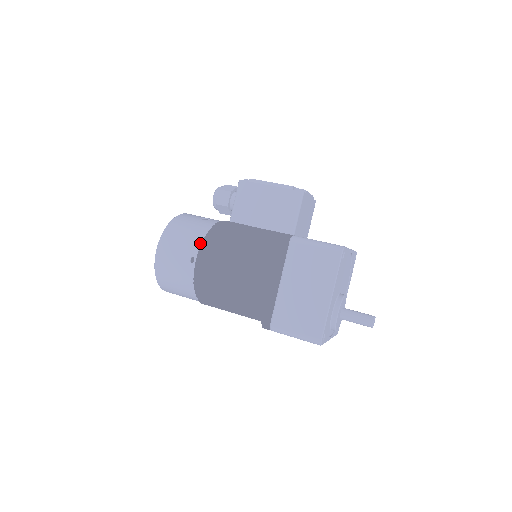
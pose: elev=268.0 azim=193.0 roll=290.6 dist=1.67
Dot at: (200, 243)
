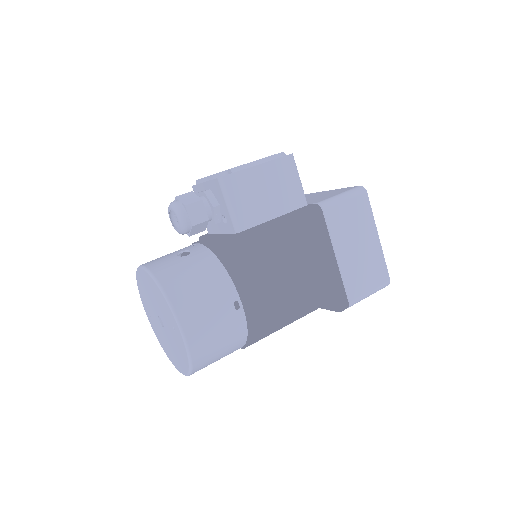
Dot at: (230, 280)
